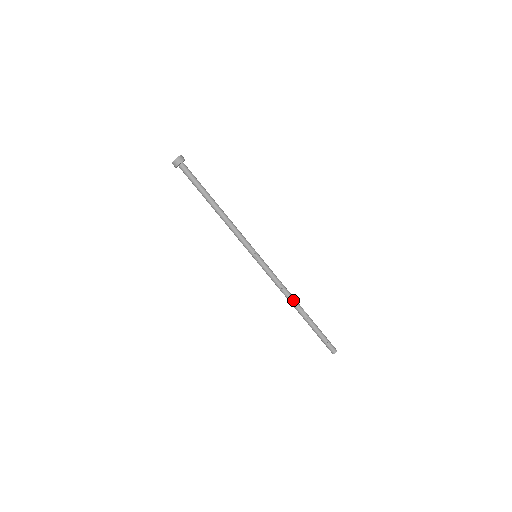
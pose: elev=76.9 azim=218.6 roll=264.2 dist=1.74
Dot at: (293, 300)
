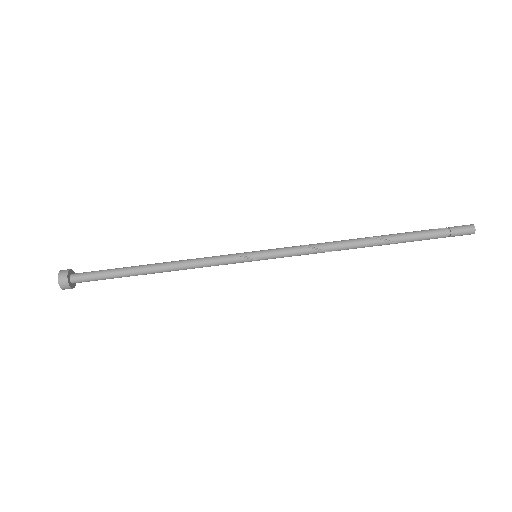
Dot at: (353, 246)
